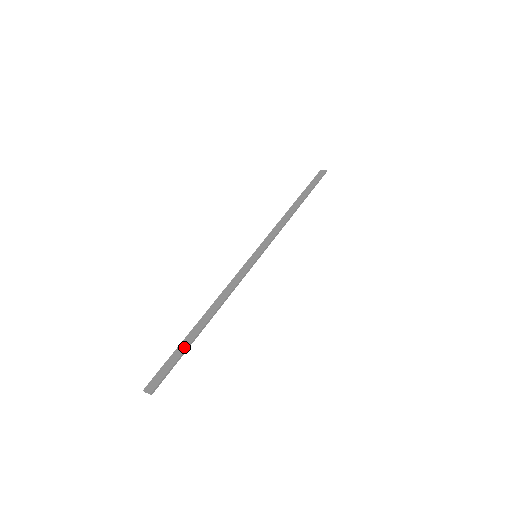
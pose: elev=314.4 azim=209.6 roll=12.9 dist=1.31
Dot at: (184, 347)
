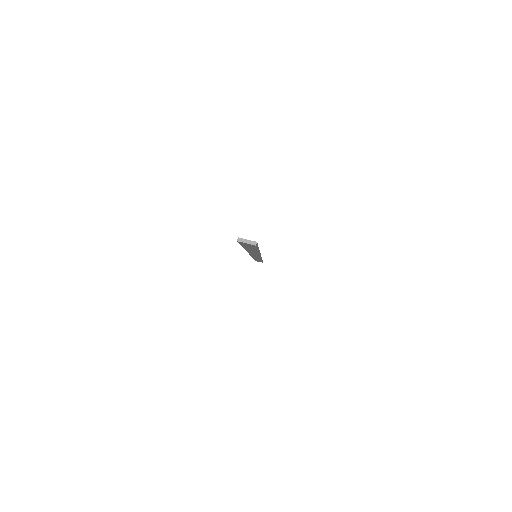
Dot at: occluded
